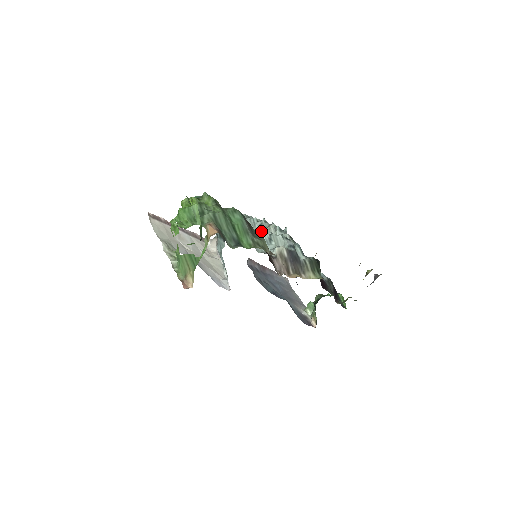
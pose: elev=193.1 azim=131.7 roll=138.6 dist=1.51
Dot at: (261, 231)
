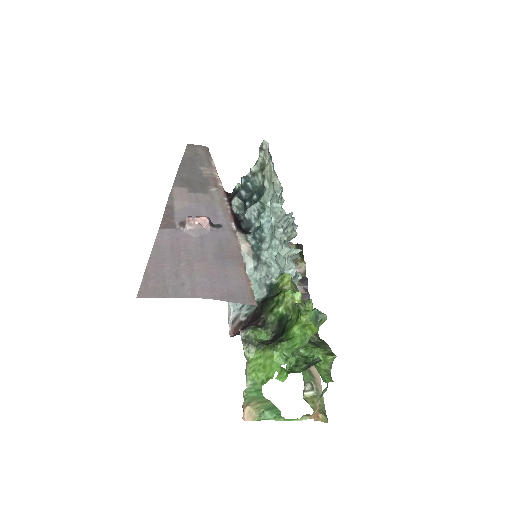
Dot at: occluded
